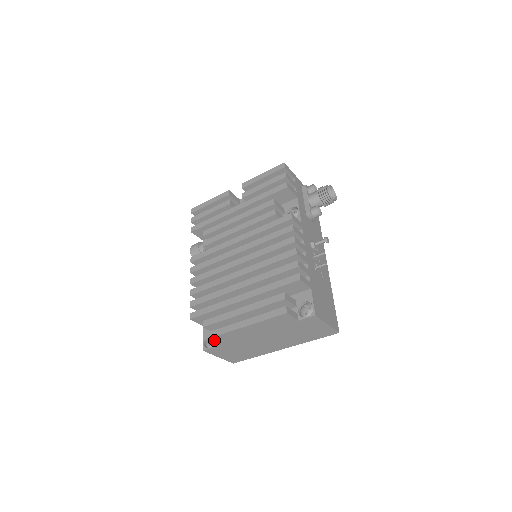
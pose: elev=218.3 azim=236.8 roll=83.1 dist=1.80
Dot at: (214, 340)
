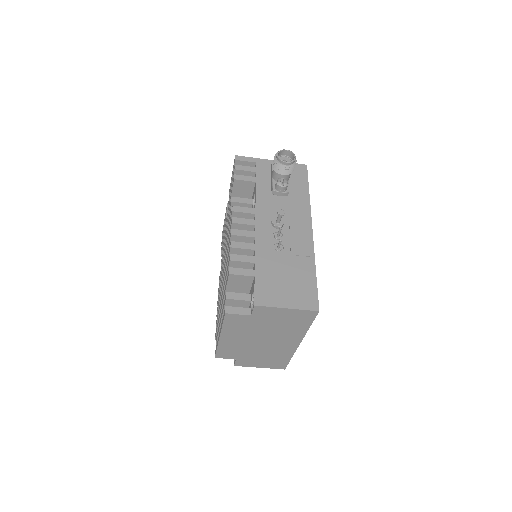
Dot at: (223, 355)
